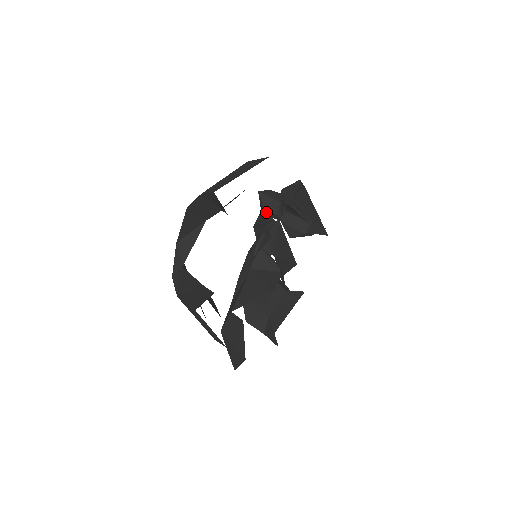
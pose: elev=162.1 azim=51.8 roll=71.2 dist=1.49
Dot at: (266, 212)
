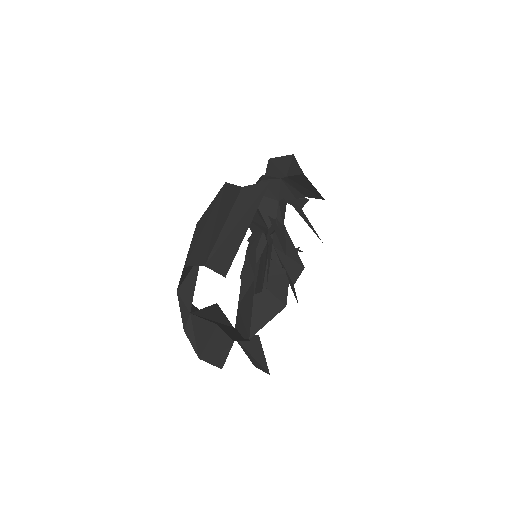
Dot at: (264, 218)
